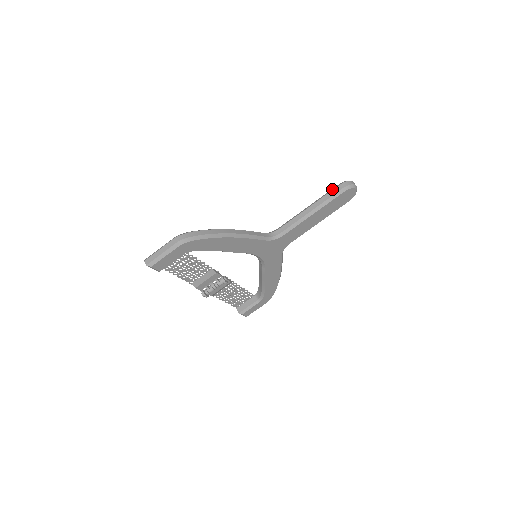
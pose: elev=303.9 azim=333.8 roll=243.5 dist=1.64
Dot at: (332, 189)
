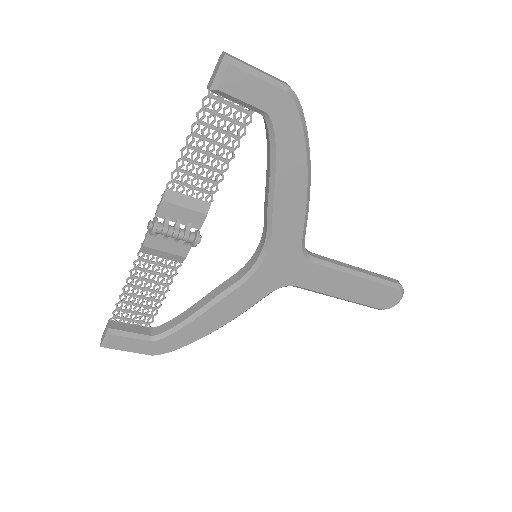
Dot at: occluded
